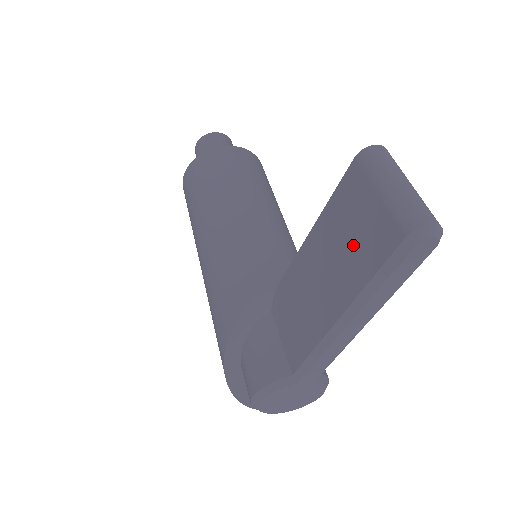
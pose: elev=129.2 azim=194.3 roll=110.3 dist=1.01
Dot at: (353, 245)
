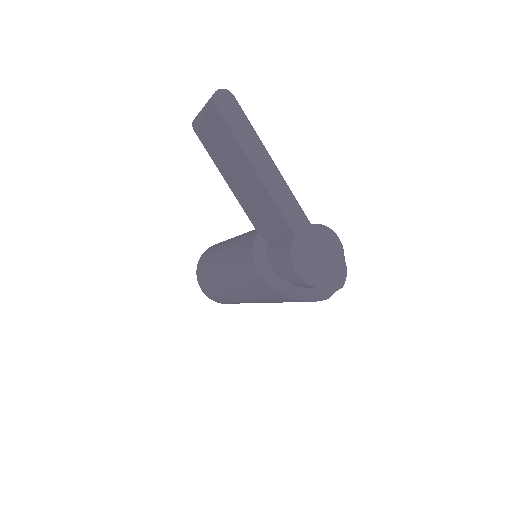
Dot at: (224, 145)
